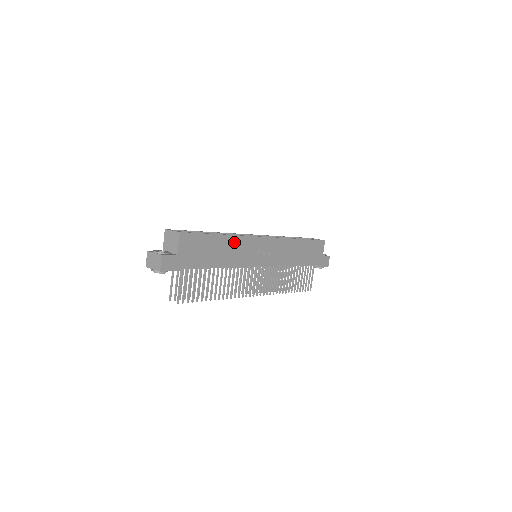
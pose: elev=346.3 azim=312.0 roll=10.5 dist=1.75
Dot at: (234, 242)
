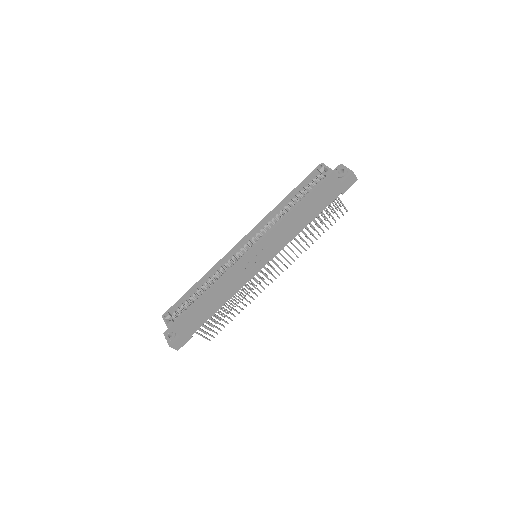
Dot at: (220, 286)
